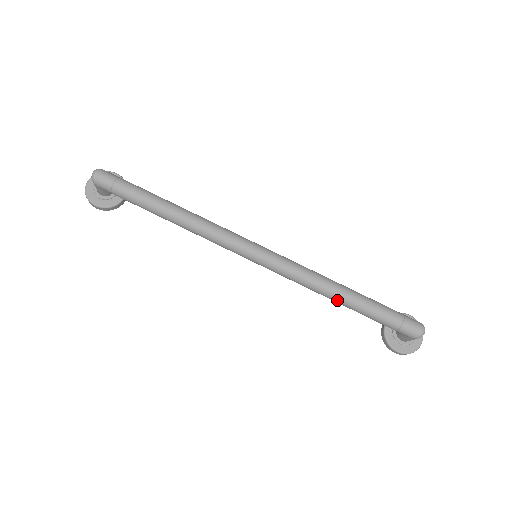
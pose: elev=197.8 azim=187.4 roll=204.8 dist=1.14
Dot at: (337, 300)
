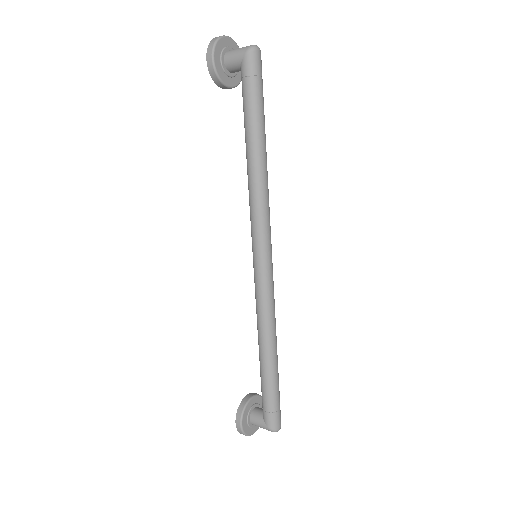
Dot at: (266, 351)
